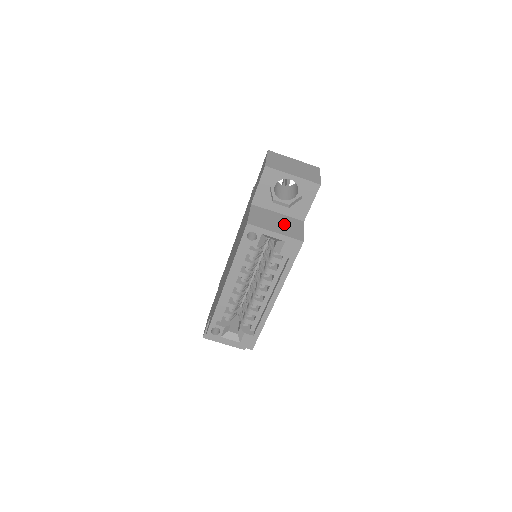
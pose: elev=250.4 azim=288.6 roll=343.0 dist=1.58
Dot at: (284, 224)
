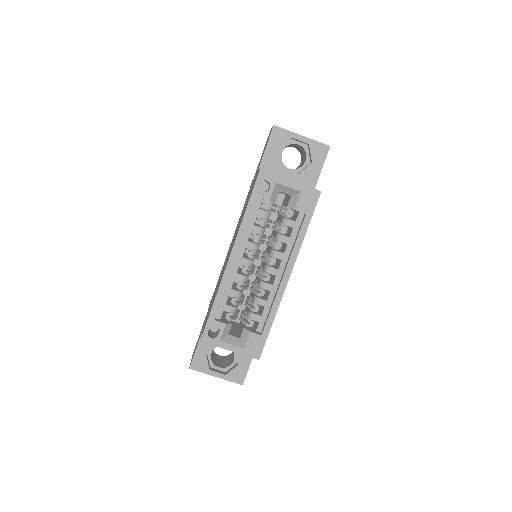
Dot at: occluded
